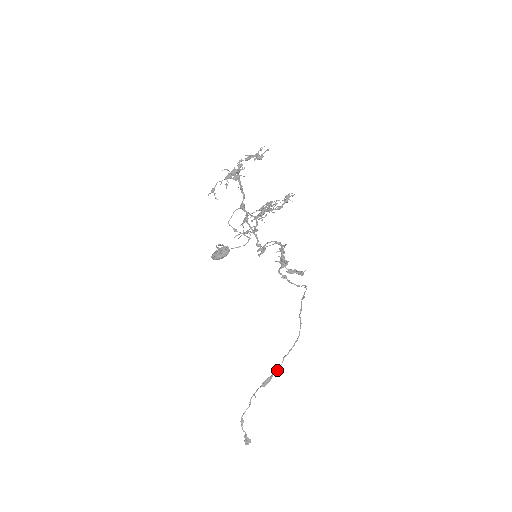
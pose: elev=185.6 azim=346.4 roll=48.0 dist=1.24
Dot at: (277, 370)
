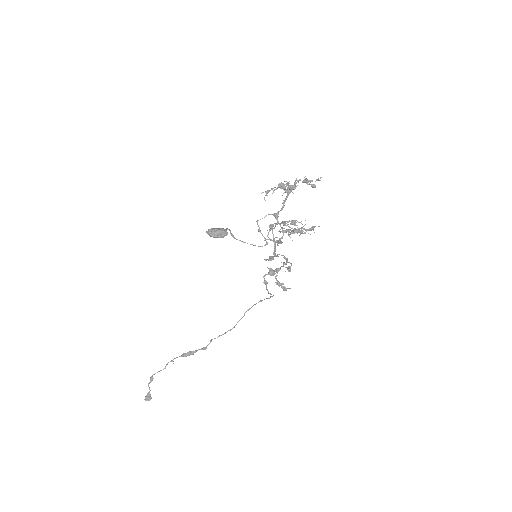
Dot at: (205, 349)
